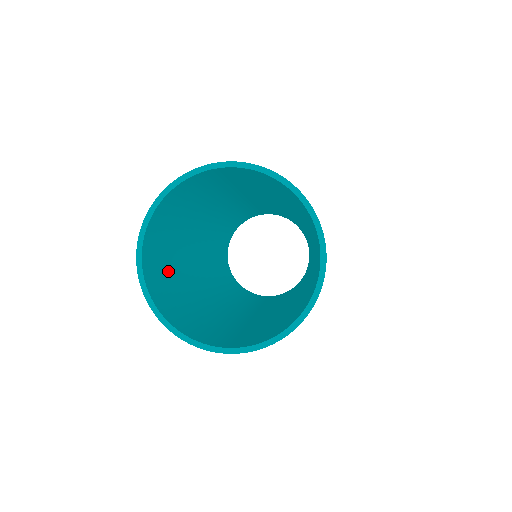
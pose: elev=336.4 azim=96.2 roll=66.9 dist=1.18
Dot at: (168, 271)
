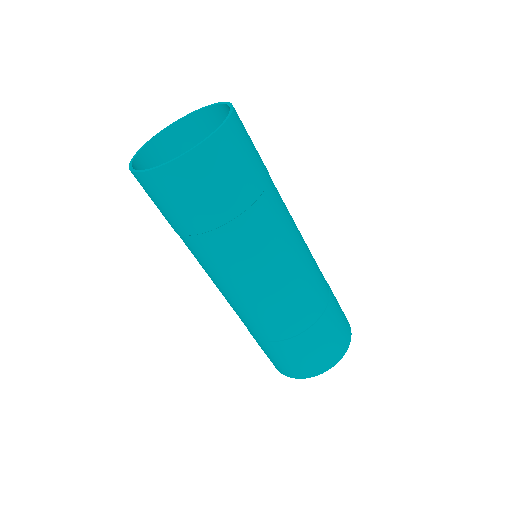
Dot at: occluded
